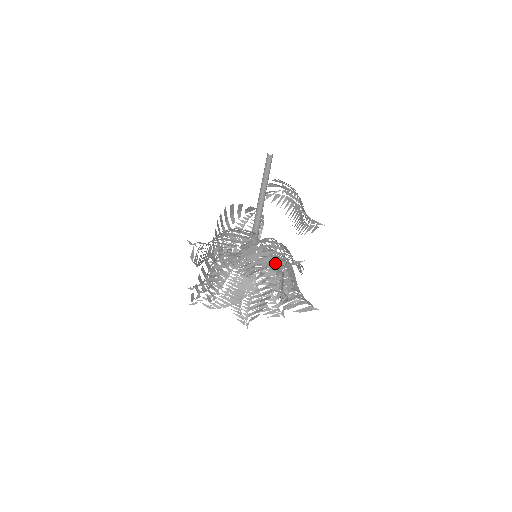
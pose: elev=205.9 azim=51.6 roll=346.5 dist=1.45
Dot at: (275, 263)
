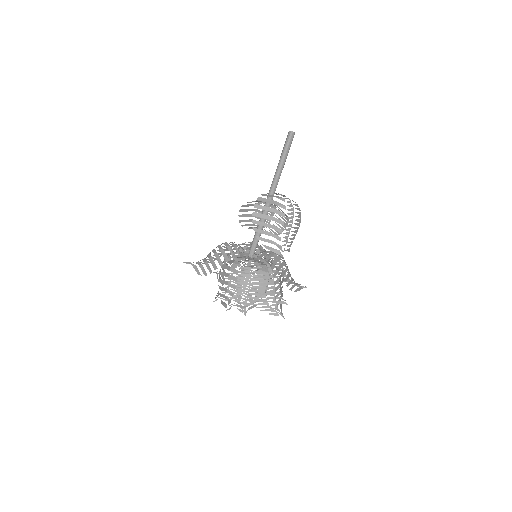
Dot at: (224, 296)
